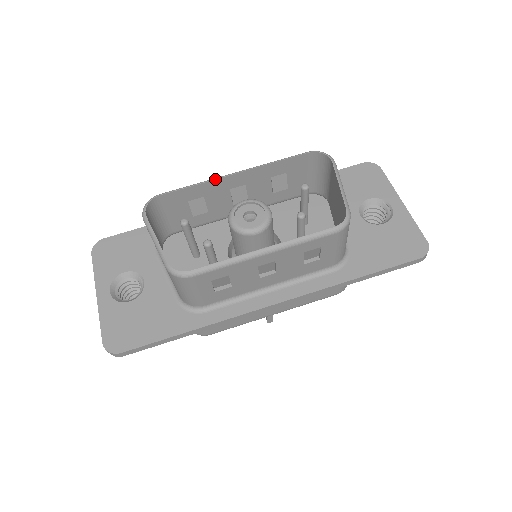
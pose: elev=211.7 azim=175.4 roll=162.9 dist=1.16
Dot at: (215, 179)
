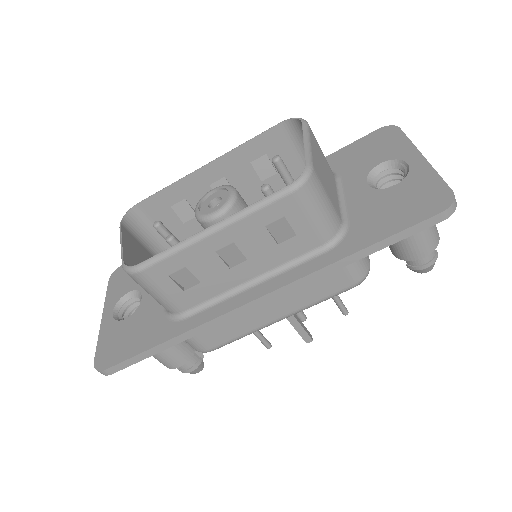
Dot at: (186, 175)
